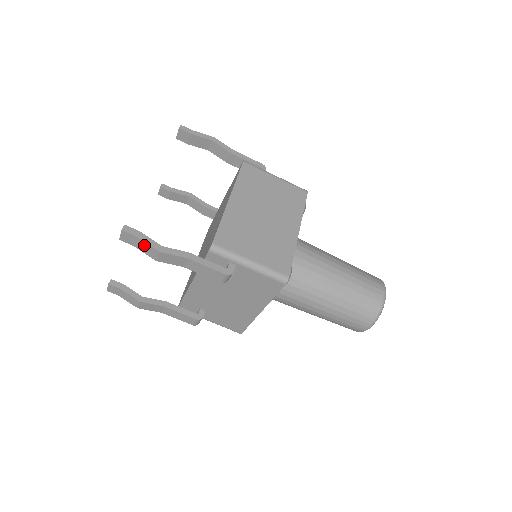
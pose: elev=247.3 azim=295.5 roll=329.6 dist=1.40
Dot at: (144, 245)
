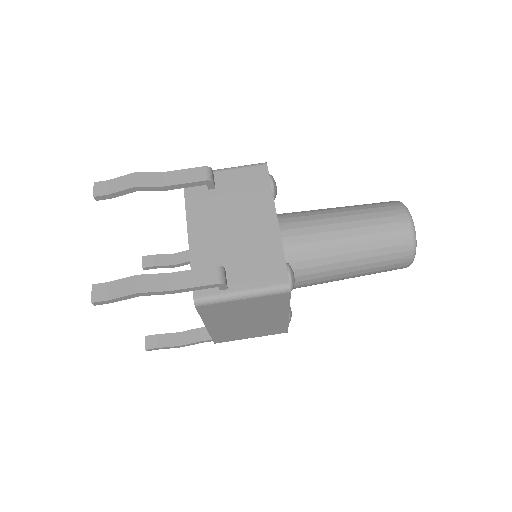
Dot at: (118, 182)
